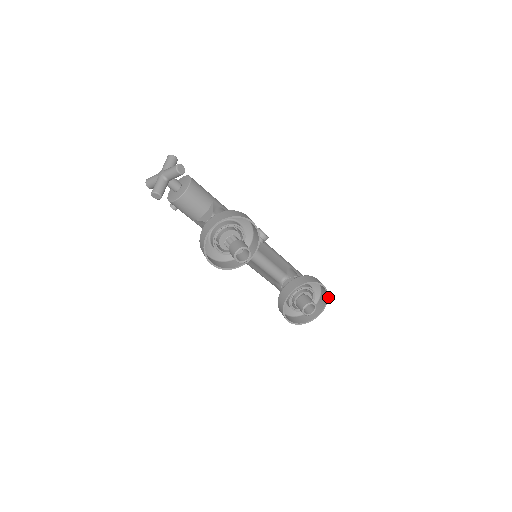
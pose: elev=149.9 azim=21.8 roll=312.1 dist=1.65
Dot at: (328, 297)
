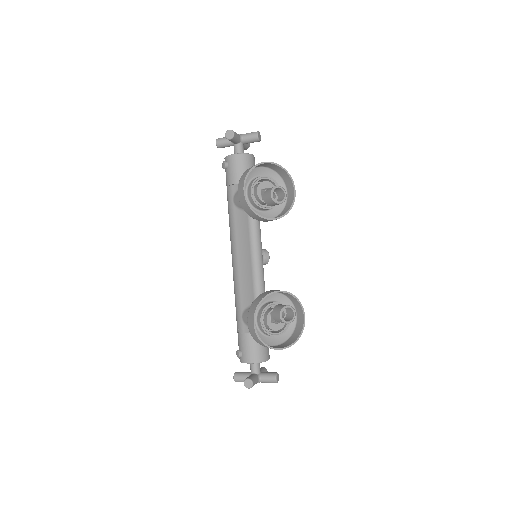
Dot at: (278, 378)
